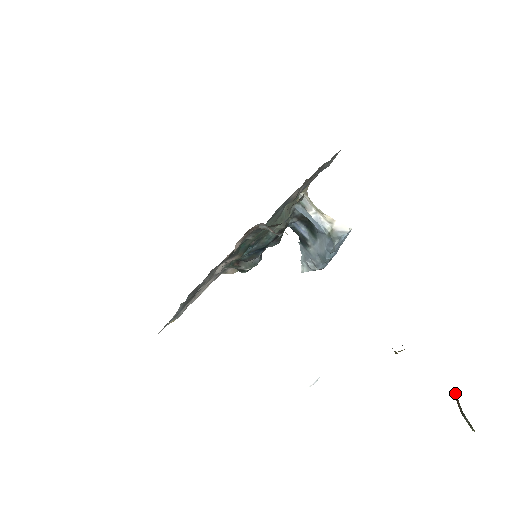
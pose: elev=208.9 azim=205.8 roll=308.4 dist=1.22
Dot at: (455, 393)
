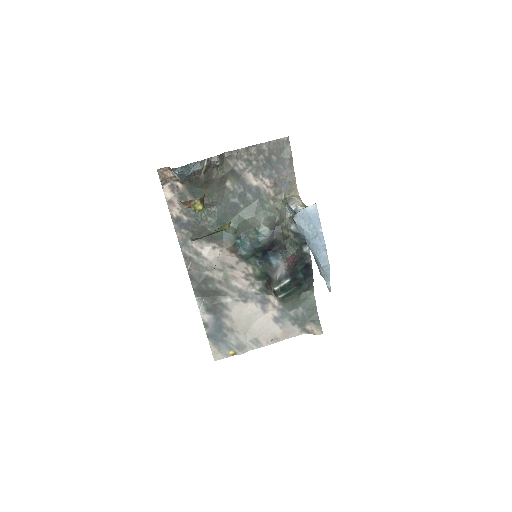
Dot at: occluded
